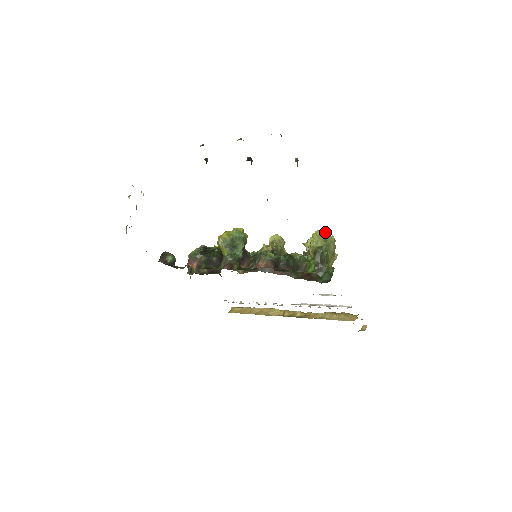
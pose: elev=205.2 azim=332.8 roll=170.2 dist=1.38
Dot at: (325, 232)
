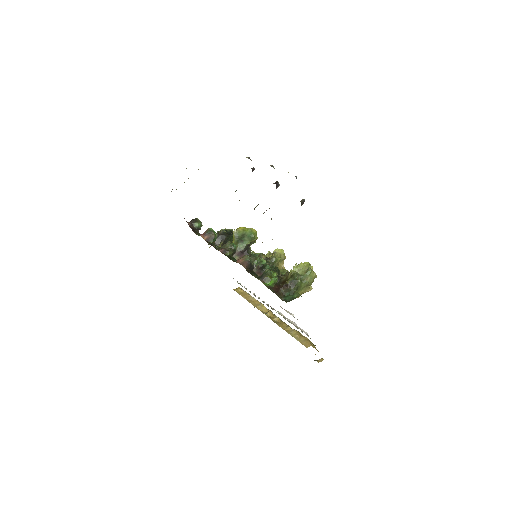
Dot at: (311, 266)
